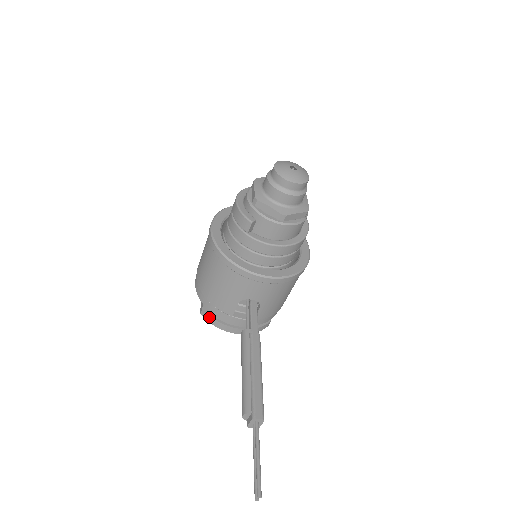
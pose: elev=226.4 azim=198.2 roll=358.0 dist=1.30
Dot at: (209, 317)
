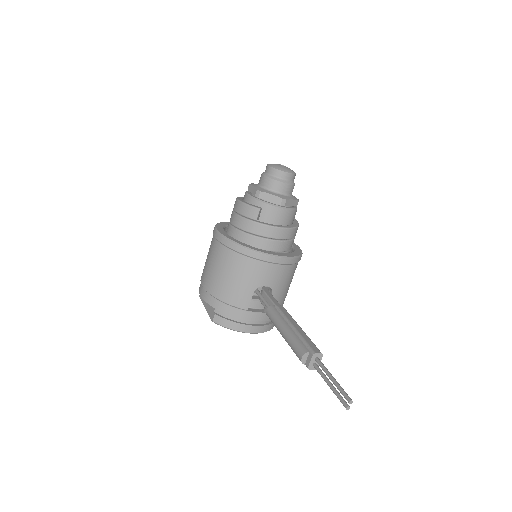
Dot at: (223, 320)
